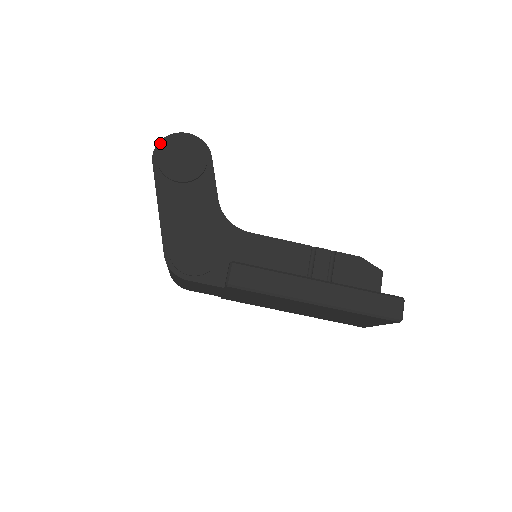
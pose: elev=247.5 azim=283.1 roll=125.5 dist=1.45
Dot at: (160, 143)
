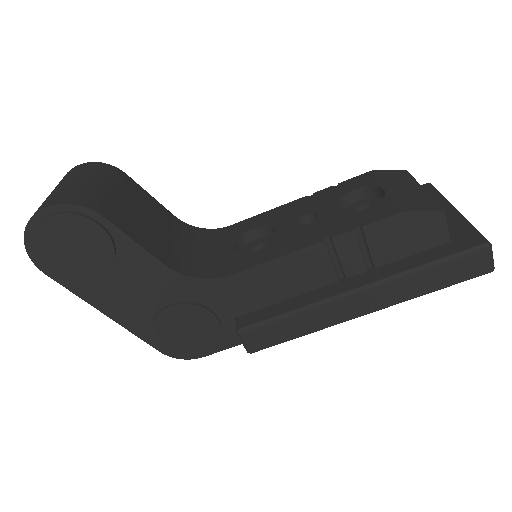
Dot at: (27, 247)
